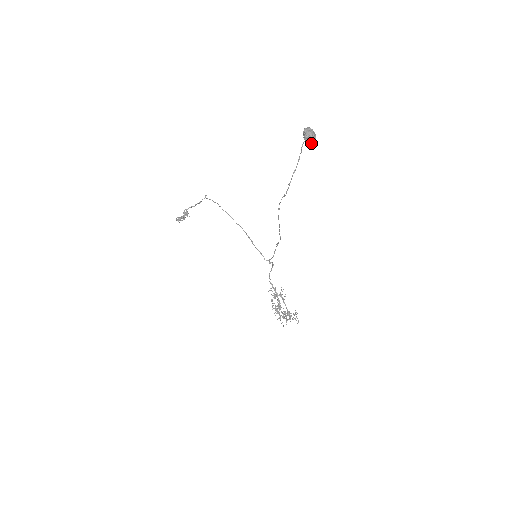
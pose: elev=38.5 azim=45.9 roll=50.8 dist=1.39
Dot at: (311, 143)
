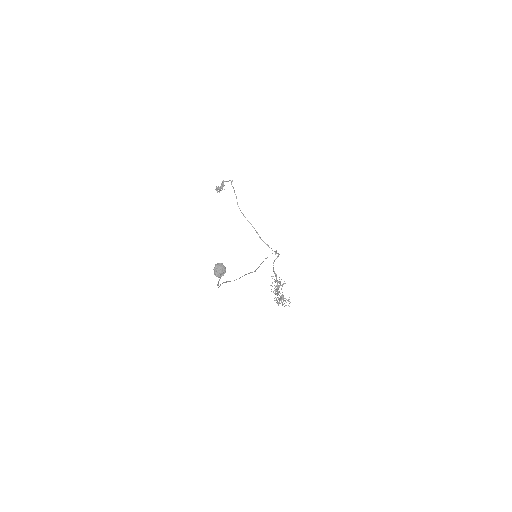
Dot at: (219, 277)
